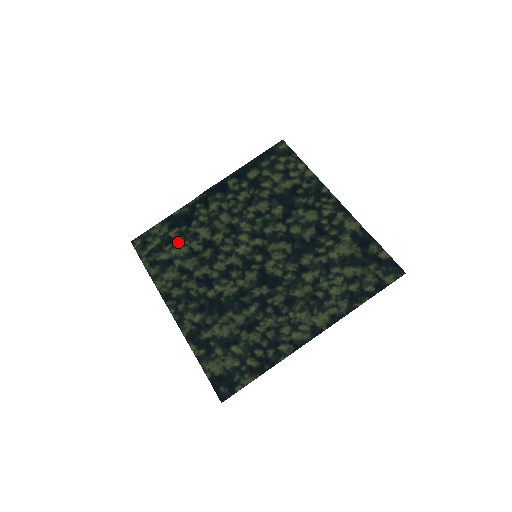
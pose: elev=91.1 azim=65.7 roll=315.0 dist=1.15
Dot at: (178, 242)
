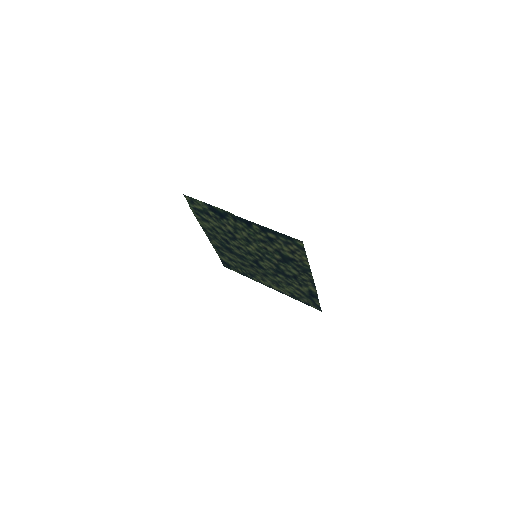
Dot at: (213, 219)
